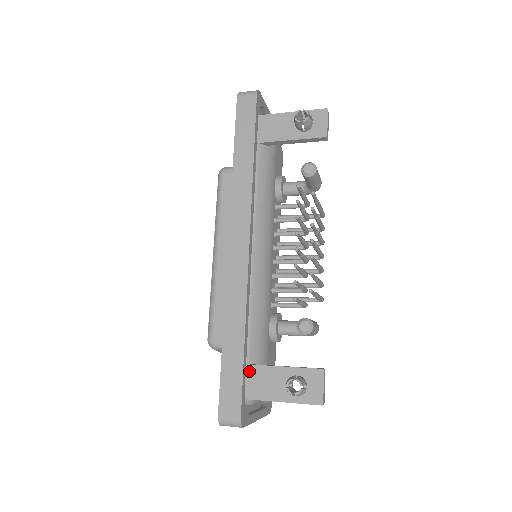
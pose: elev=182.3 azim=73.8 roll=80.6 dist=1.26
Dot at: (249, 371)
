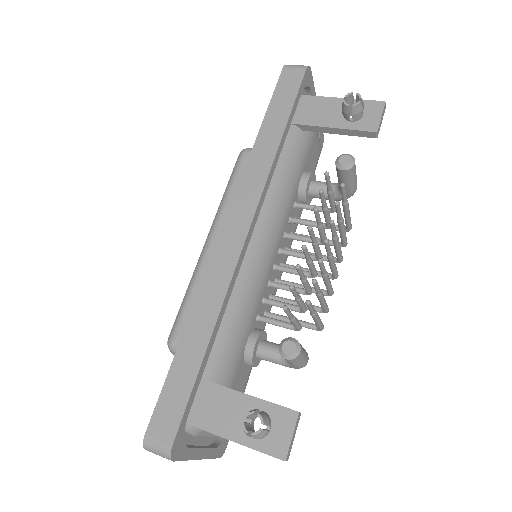
Dot at: (203, 389)
